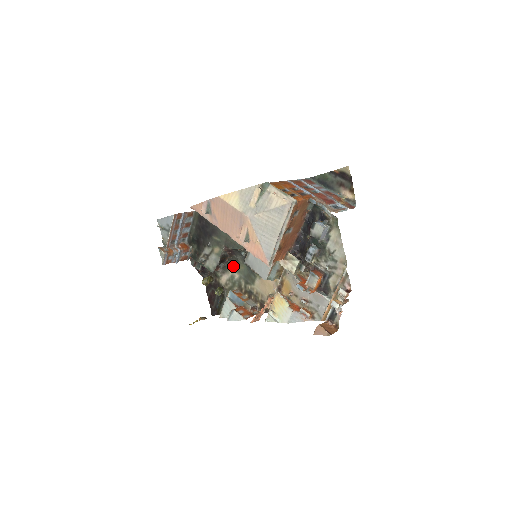
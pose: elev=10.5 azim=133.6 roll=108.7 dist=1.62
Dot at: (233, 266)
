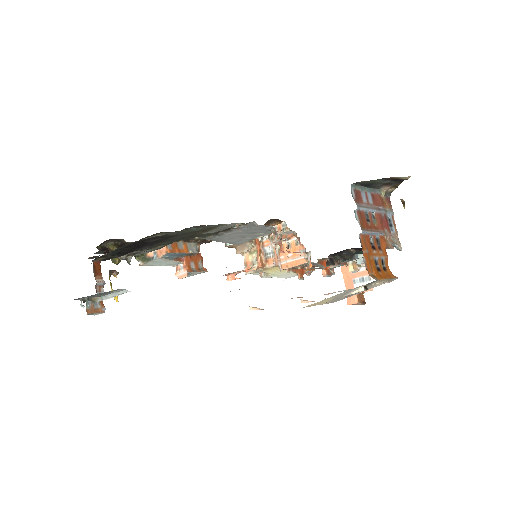
Dot at: (165, 233)
